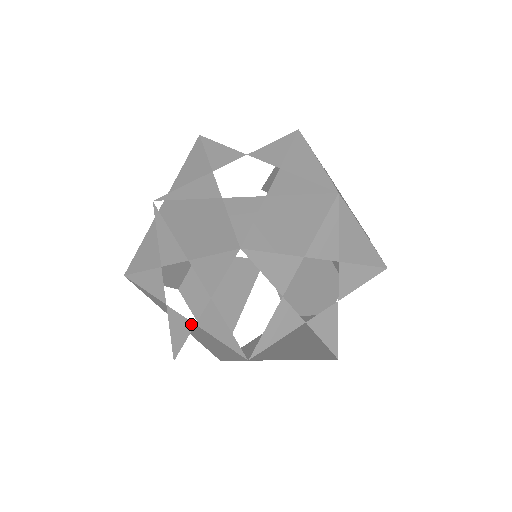
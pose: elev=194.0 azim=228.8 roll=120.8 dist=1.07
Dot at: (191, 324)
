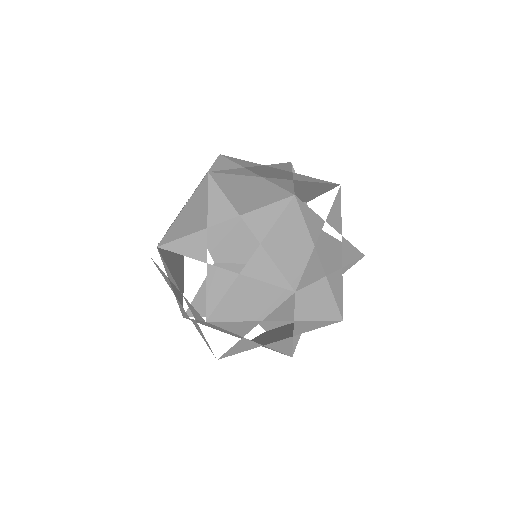
Dot at: (259, 345)
